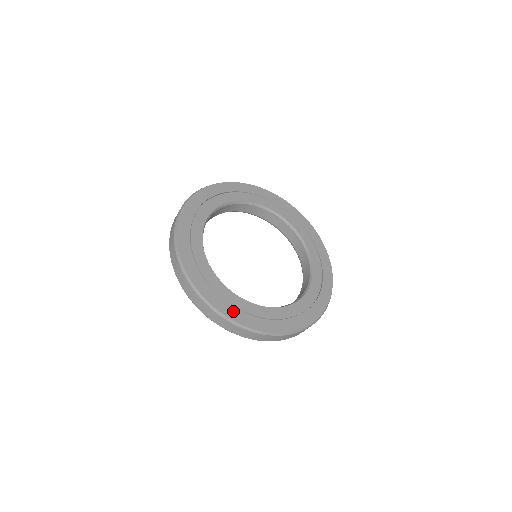
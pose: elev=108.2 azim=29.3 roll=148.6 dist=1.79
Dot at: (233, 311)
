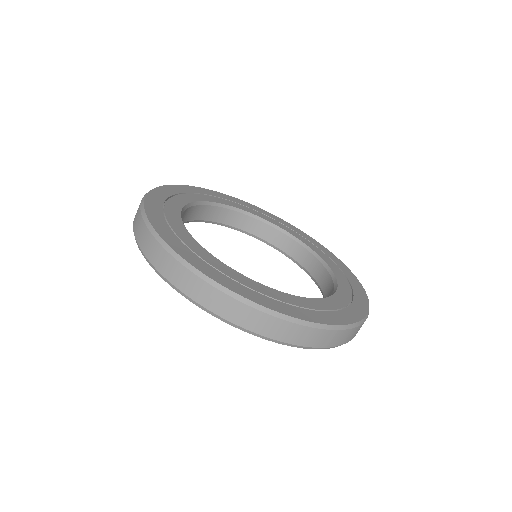
Dot at: (200, 263)
